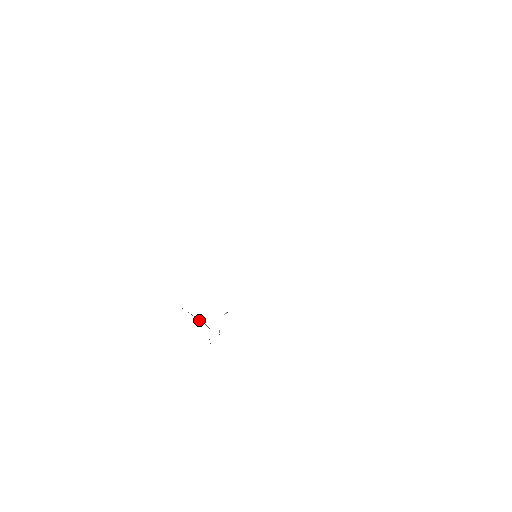
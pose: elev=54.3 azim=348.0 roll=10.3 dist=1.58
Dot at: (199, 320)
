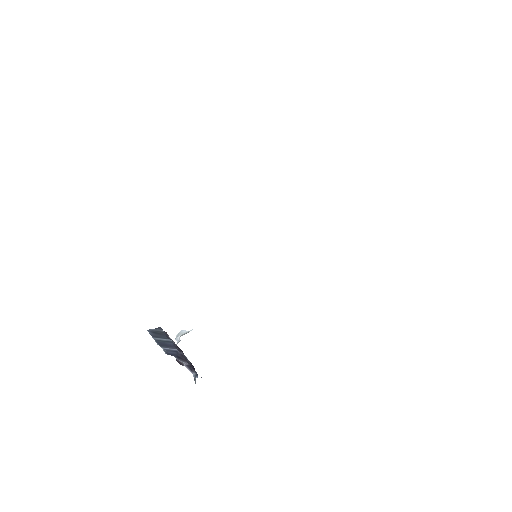
Dot at: (163, 344)
